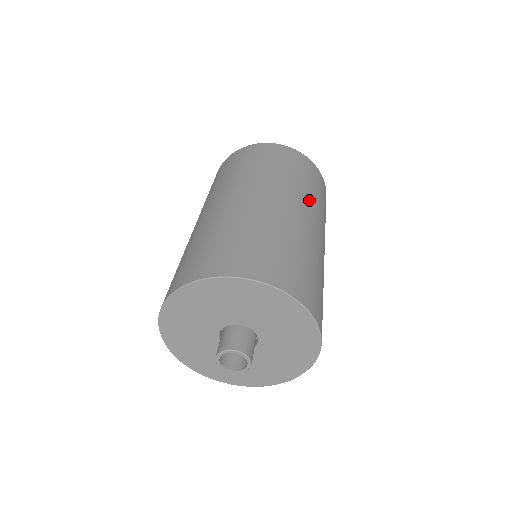
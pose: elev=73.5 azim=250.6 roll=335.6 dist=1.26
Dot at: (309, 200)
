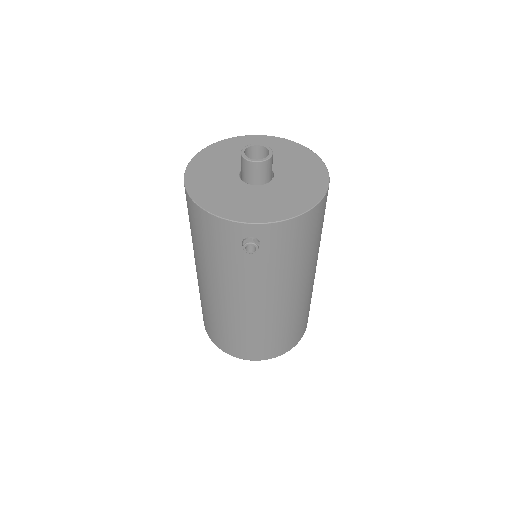
Dot at: occluded
